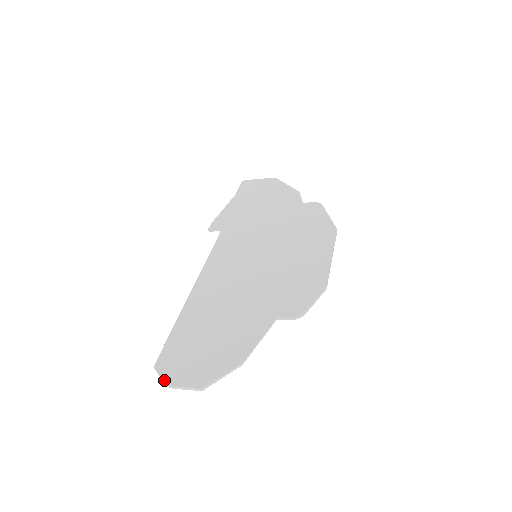
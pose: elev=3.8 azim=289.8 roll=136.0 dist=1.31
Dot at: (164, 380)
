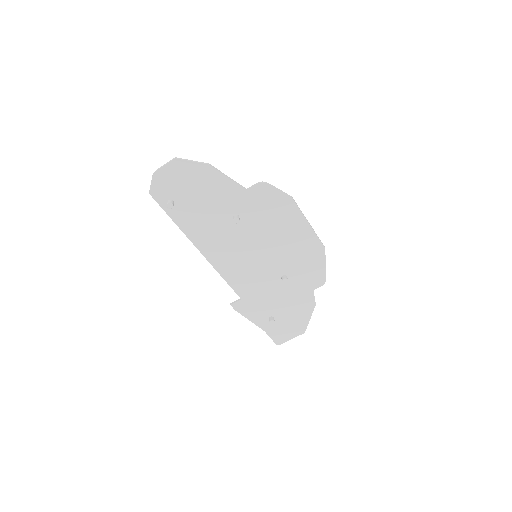
Dot at: (153, 177)
